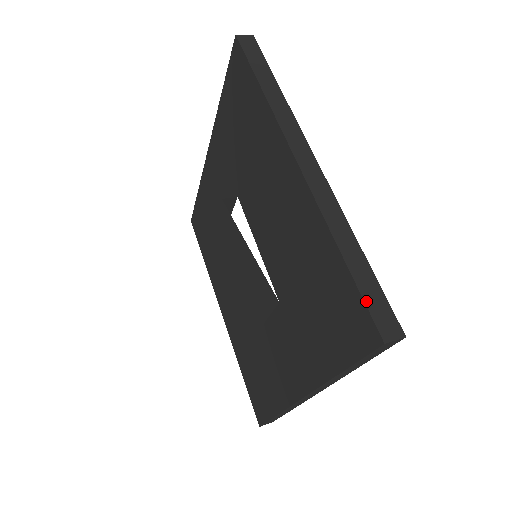
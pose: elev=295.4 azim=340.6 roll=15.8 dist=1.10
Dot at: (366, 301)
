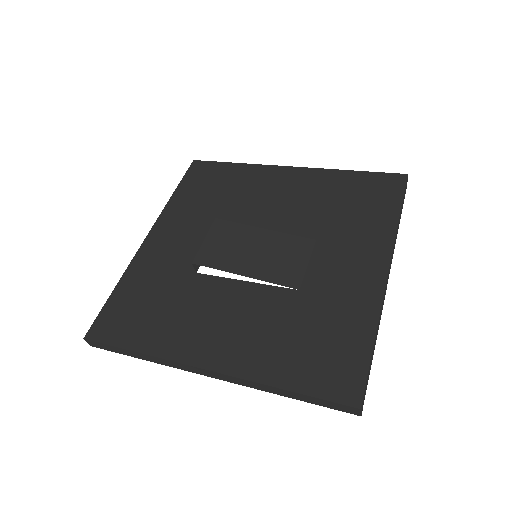
Dot at: (383, 173)
